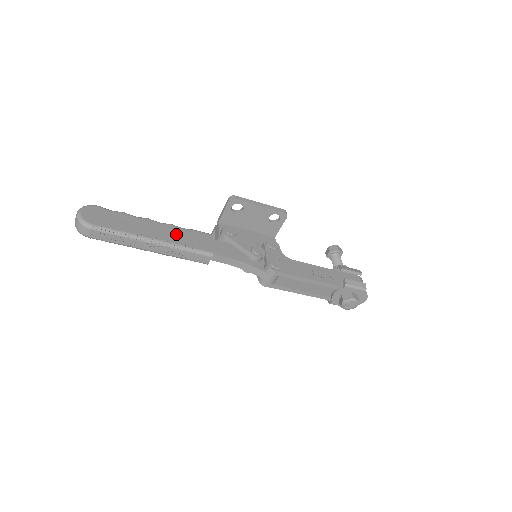
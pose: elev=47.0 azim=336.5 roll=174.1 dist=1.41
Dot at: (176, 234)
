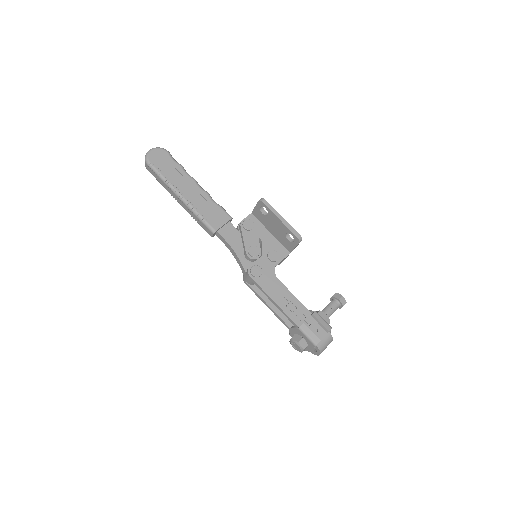
Dot at: (203, 202)
